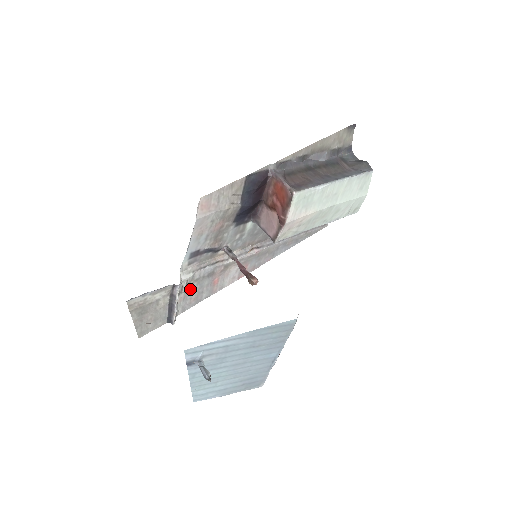
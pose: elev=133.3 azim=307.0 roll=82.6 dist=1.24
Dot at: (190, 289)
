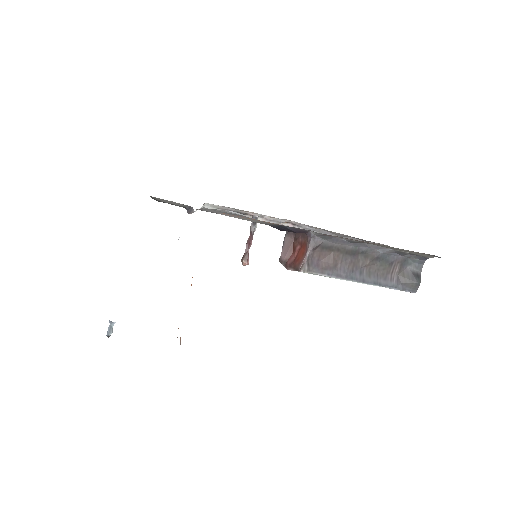
Dot at: (212, 210)
